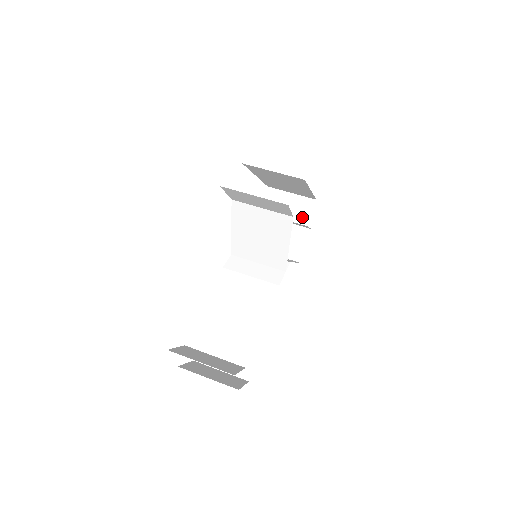
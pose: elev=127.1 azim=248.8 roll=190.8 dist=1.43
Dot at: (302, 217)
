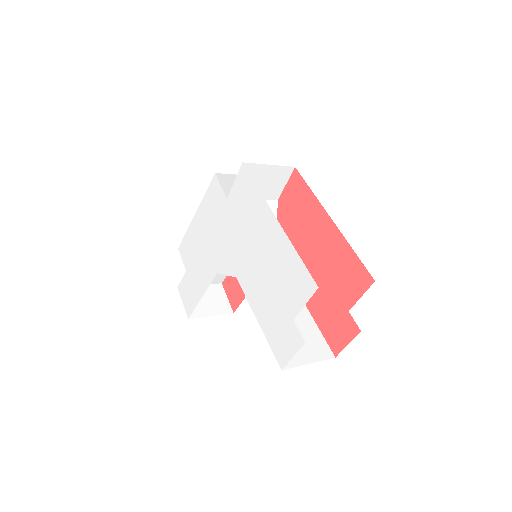
Dot at: occluded
